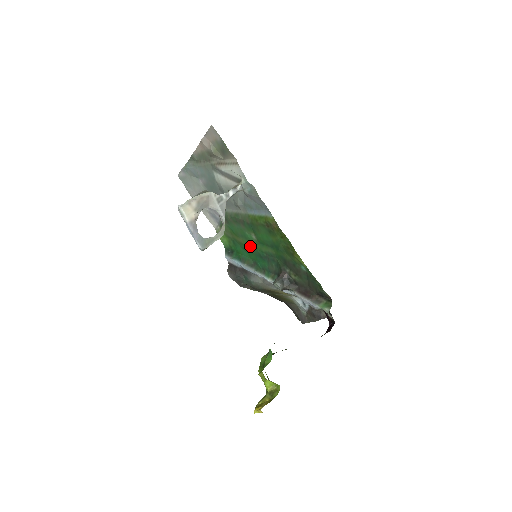
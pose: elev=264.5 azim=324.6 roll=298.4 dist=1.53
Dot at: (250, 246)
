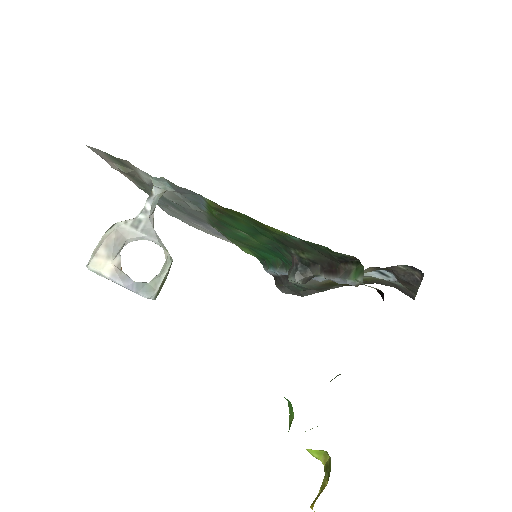
Dot at: (257, 245)
